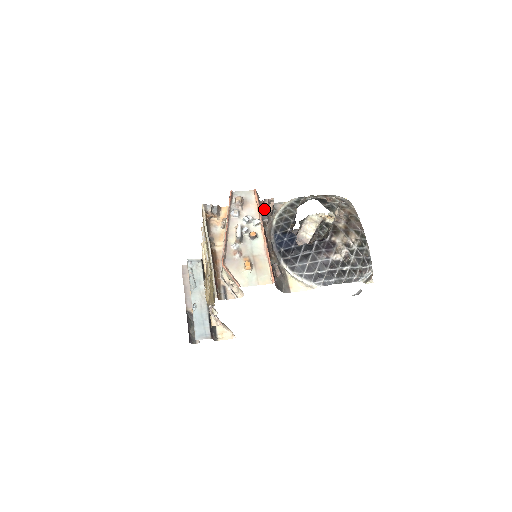
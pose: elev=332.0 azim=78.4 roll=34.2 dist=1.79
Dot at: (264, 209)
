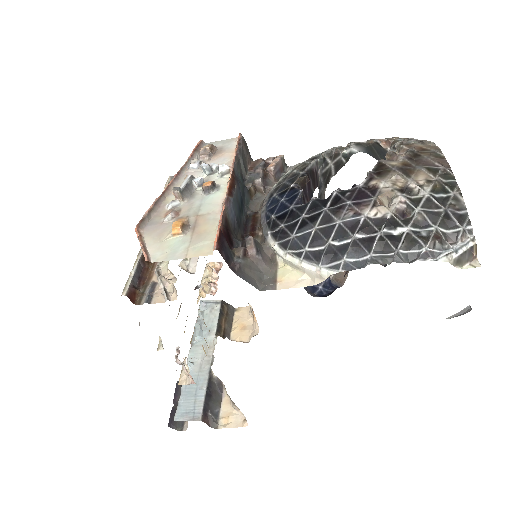
Dot at: (259, 167)
